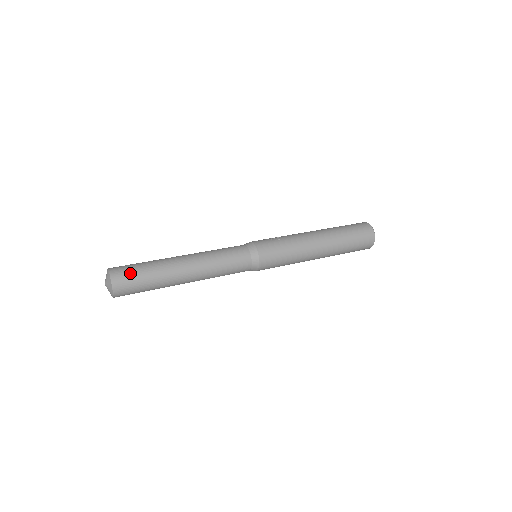
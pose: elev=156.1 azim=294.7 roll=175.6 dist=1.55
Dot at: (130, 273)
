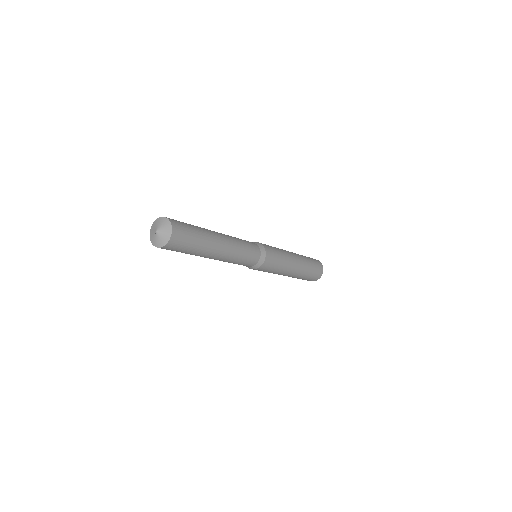
Dot at: occluded
